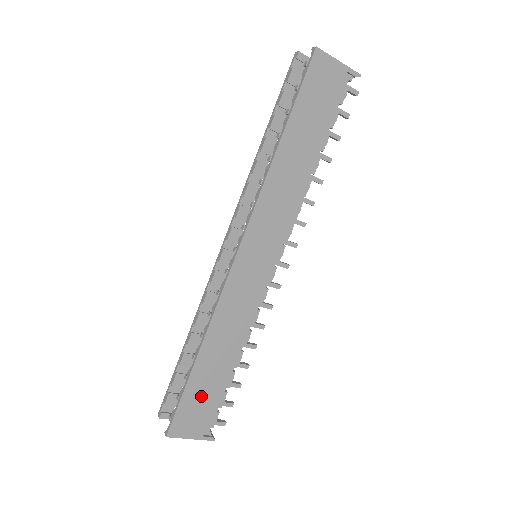
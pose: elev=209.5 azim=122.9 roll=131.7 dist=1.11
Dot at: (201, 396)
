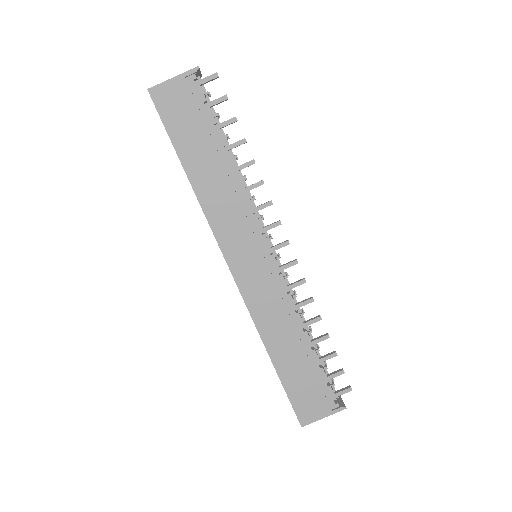
Dot at: (302, 384)
